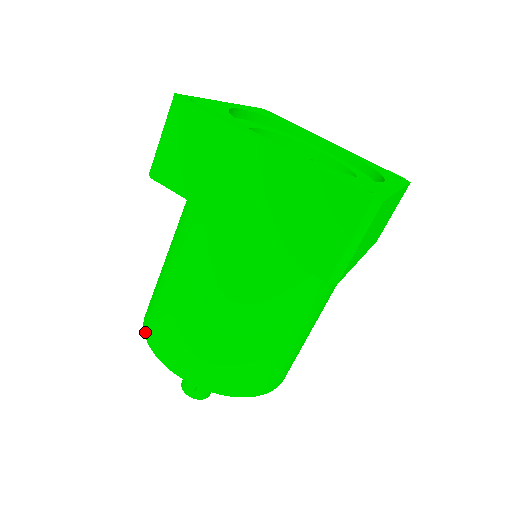
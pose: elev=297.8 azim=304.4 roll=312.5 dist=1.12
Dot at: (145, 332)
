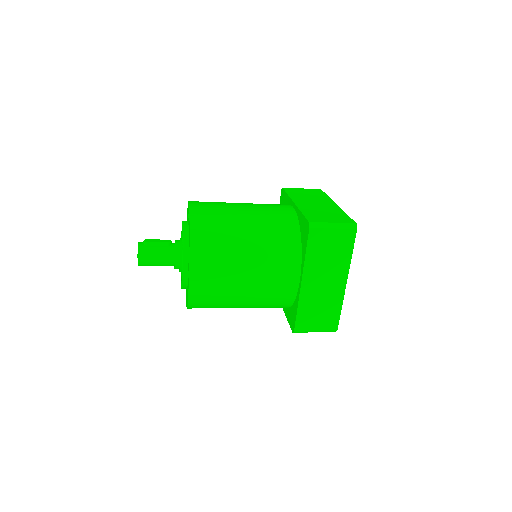
Dot at: occluded
